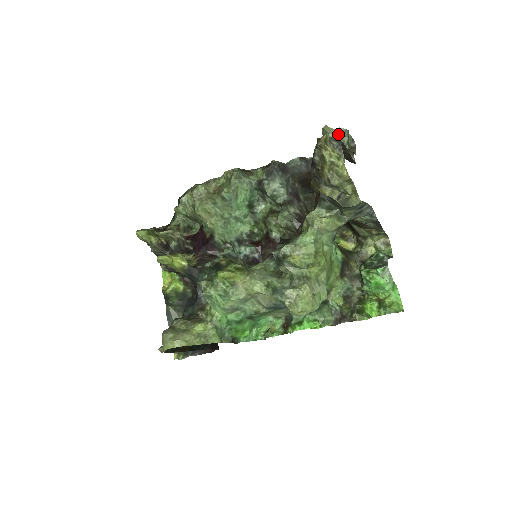
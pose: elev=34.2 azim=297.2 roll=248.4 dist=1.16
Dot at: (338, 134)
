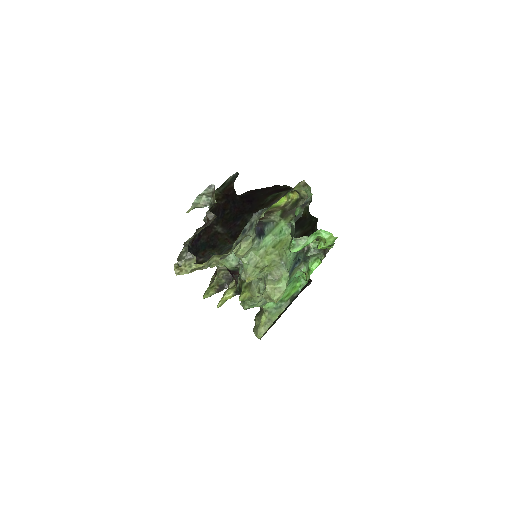
Dot at: (197, 204)
